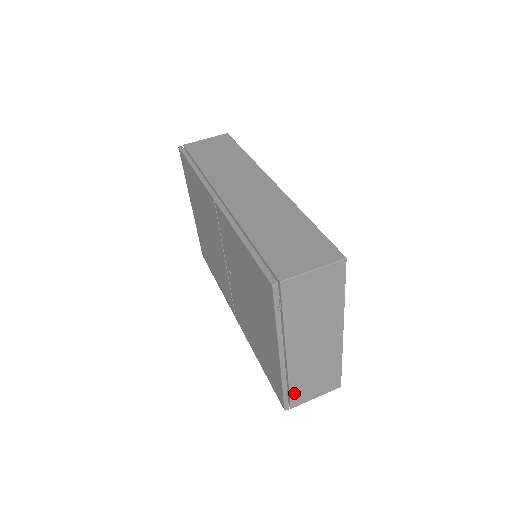
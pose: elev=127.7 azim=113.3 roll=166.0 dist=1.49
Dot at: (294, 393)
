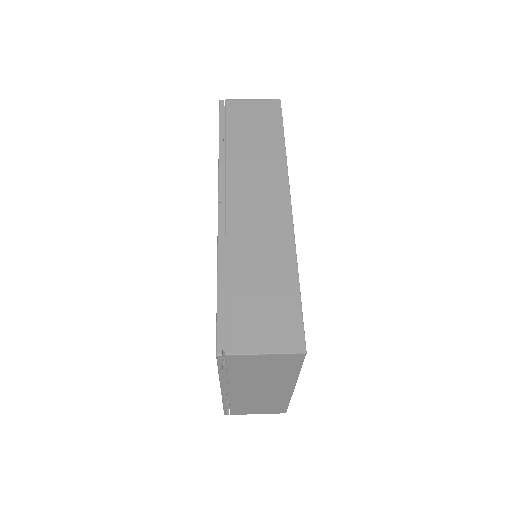
Dot at: (235, 409)
